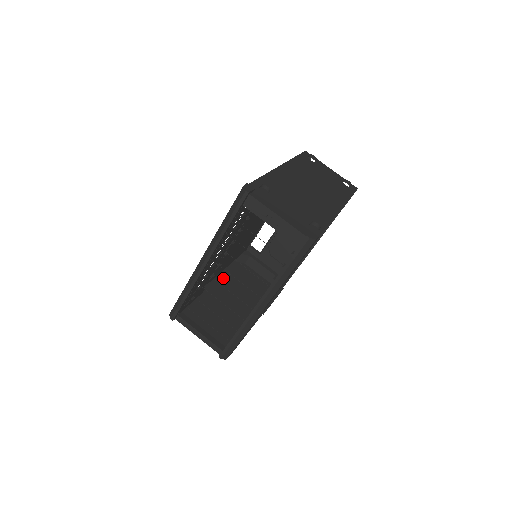
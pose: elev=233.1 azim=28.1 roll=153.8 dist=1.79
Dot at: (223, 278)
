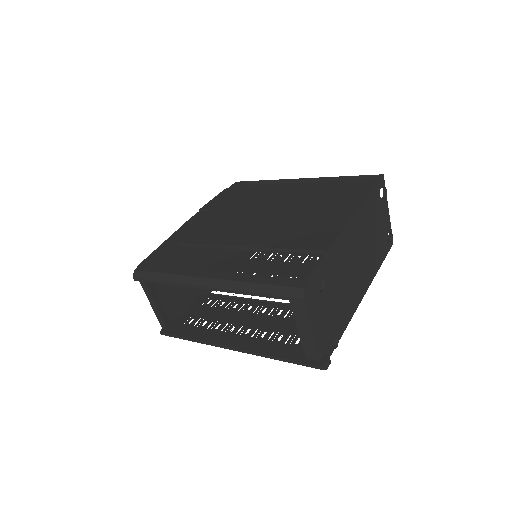
Dot at: occluded
